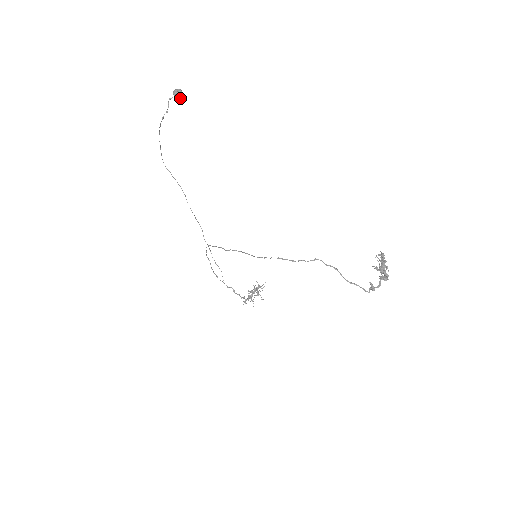
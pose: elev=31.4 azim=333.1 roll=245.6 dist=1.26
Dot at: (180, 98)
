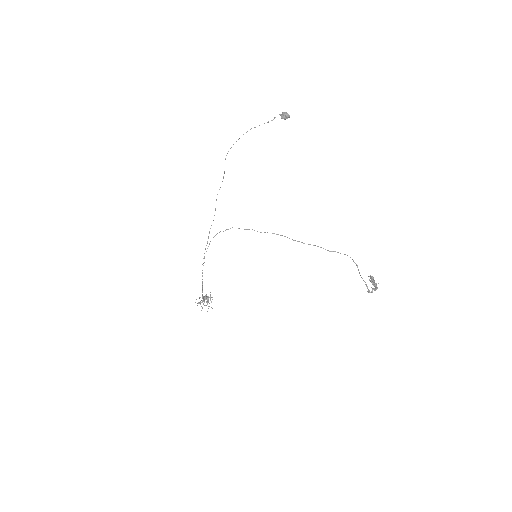
Dot at: (286, 118)
